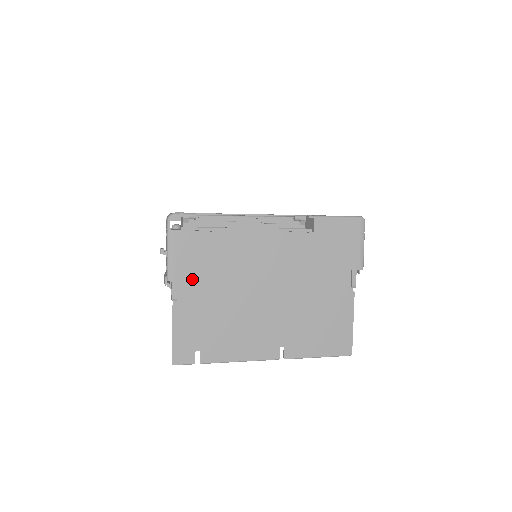
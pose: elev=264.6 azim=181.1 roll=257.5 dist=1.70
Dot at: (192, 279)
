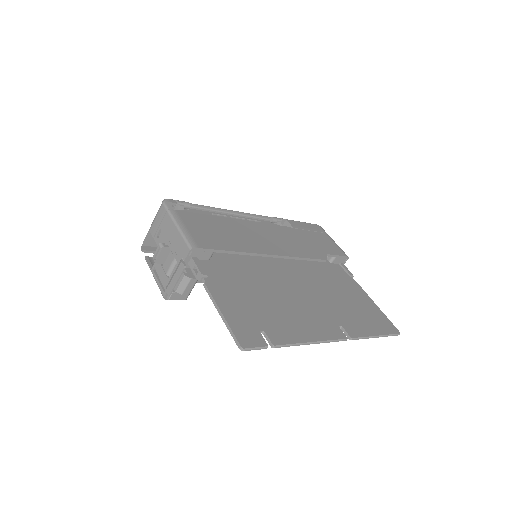
Dot at: (216, 248)
